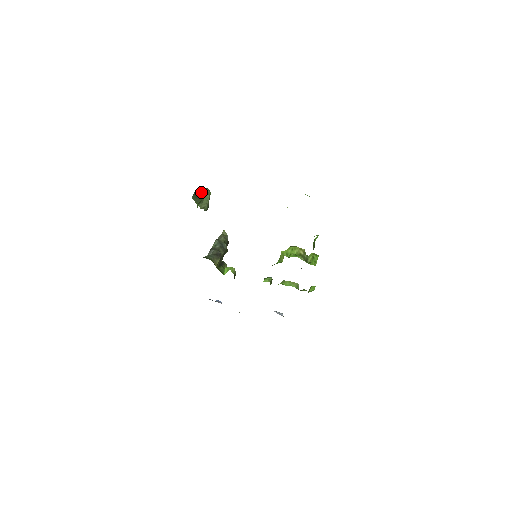
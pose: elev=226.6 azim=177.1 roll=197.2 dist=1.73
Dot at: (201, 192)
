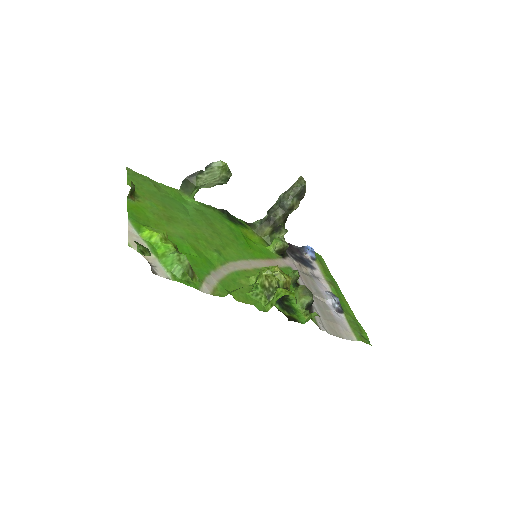
Dot at: (198, 175)
